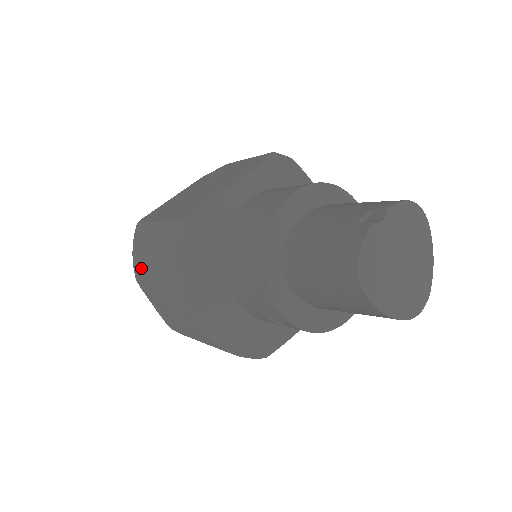
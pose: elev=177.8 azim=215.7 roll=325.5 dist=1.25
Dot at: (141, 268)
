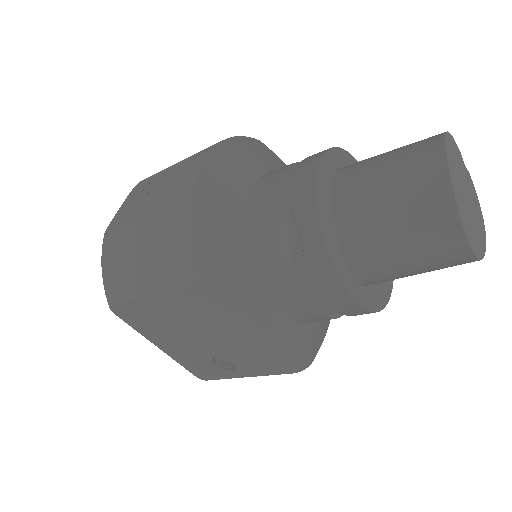
Dot at: occluded
